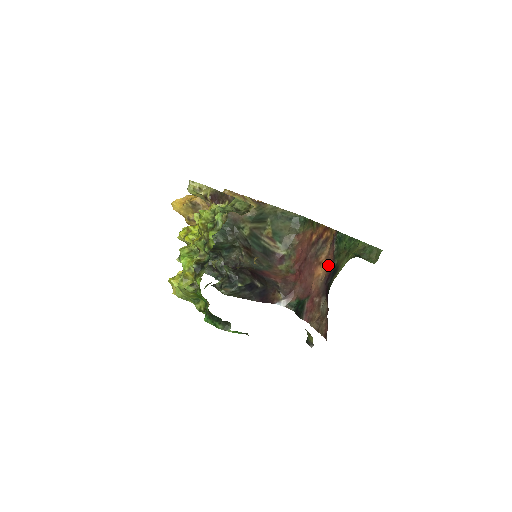
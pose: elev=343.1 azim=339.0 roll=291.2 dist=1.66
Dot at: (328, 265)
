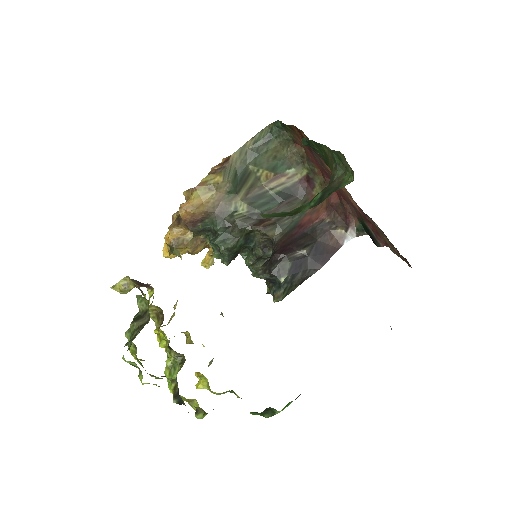
Dot at: occluded
